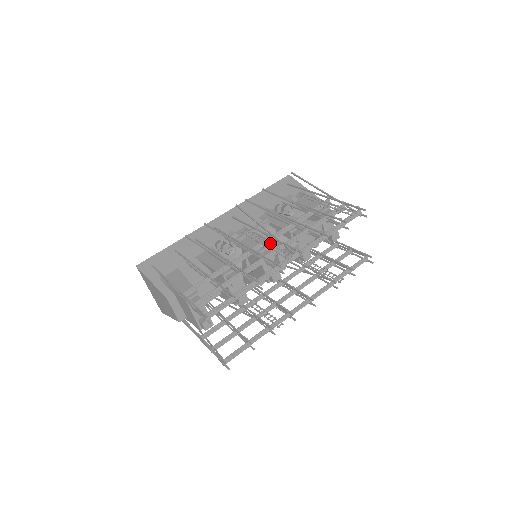
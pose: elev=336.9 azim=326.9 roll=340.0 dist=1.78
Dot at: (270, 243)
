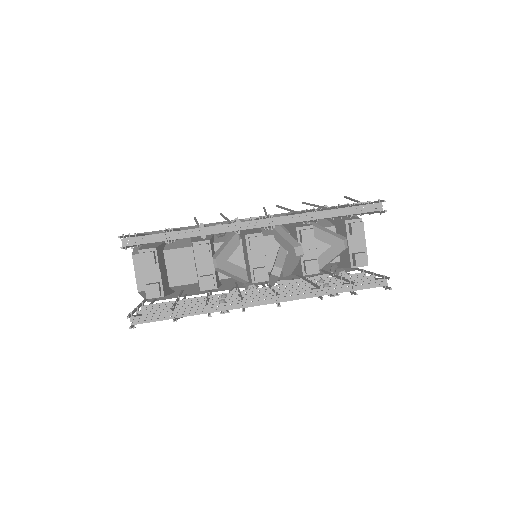
Dot at: occluded
